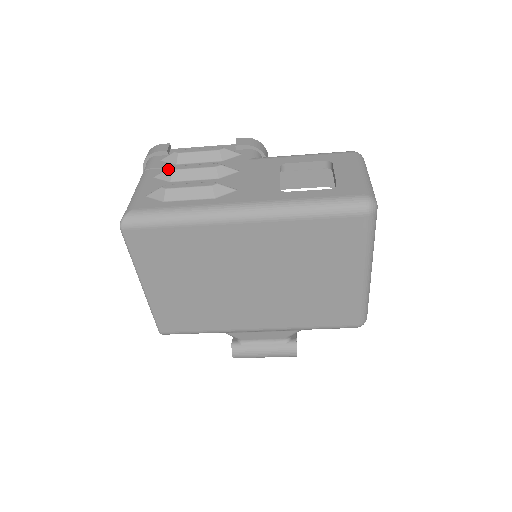
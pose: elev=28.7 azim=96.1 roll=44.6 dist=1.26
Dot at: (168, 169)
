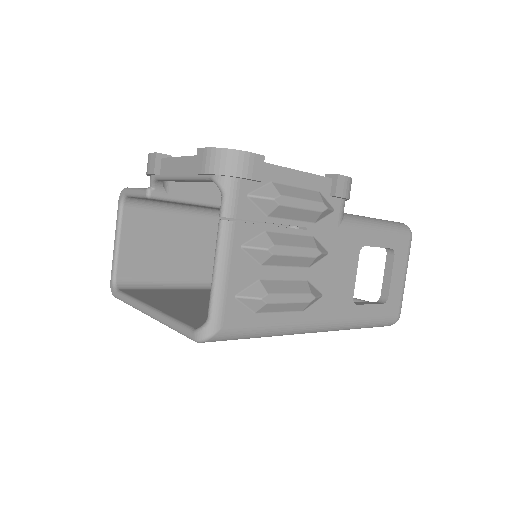
Dot at: (268, 251)
